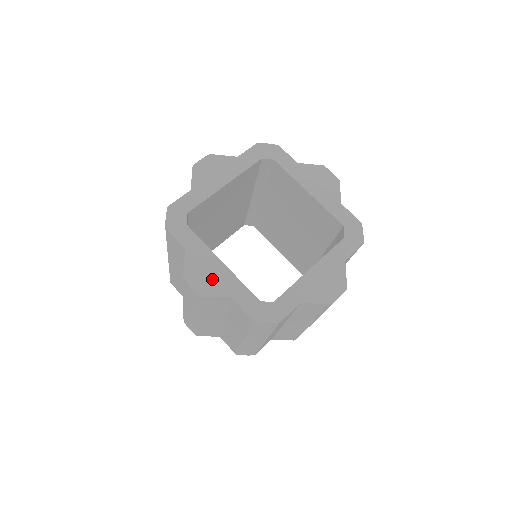
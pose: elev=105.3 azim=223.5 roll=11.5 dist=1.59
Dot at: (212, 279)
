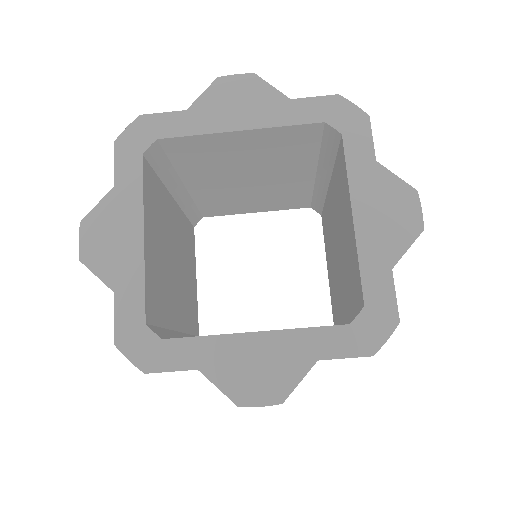
Dot at: (269, 366)
